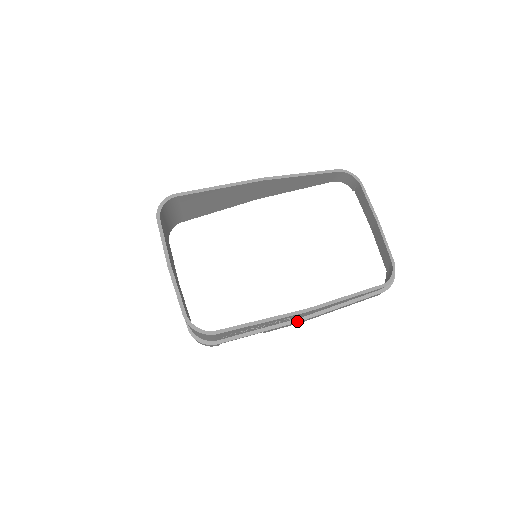
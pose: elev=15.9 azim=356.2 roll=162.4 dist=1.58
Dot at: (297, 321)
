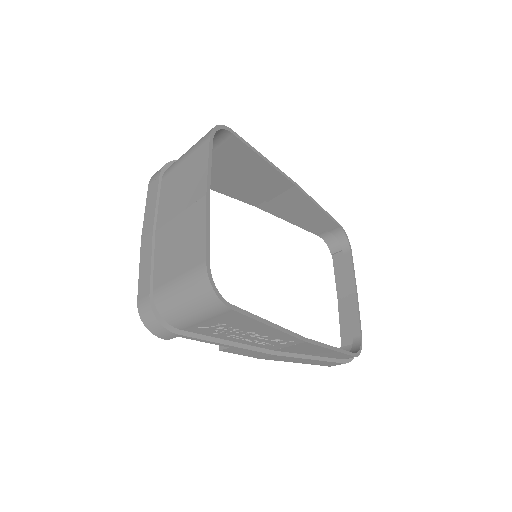
Dot at: (268, 352)
